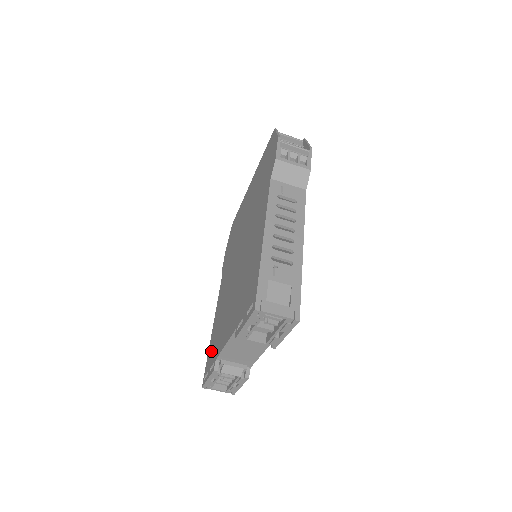
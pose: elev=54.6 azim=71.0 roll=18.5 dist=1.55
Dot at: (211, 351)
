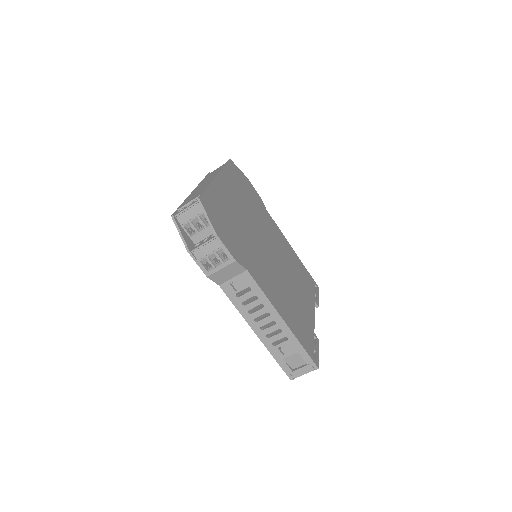
Dot at: occluded
